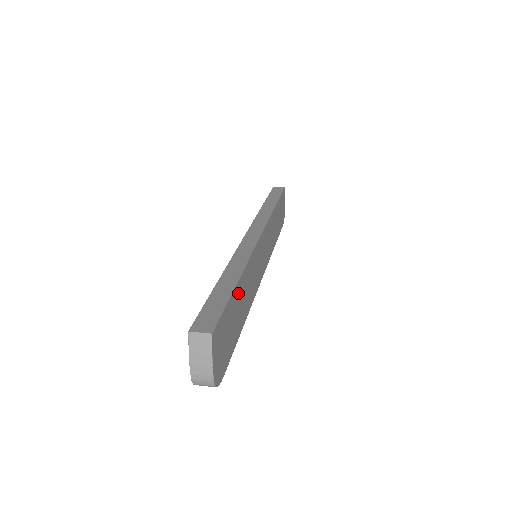
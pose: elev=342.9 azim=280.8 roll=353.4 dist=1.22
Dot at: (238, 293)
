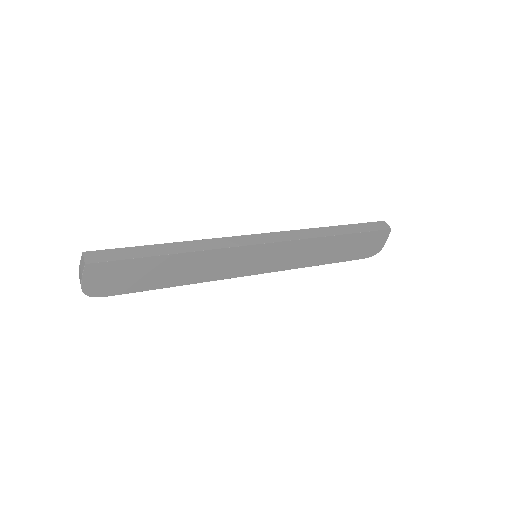
Dot at: (165, 262)
